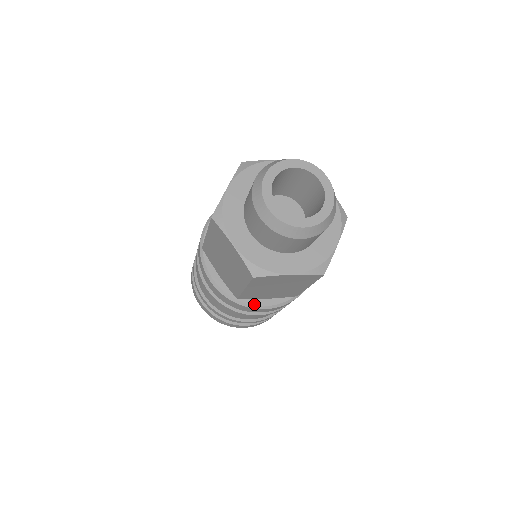
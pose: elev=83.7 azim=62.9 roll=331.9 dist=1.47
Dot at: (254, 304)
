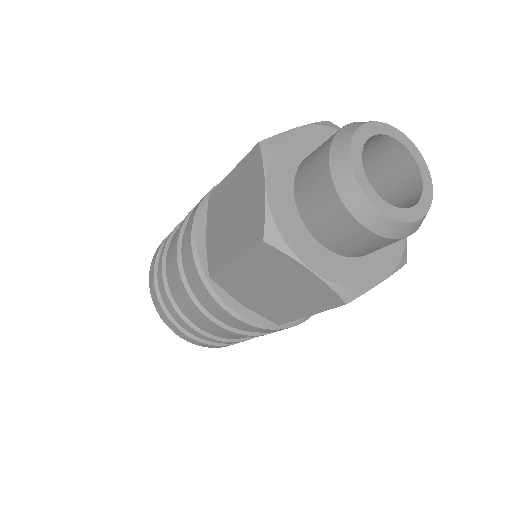
Dot at: (223, 299)
